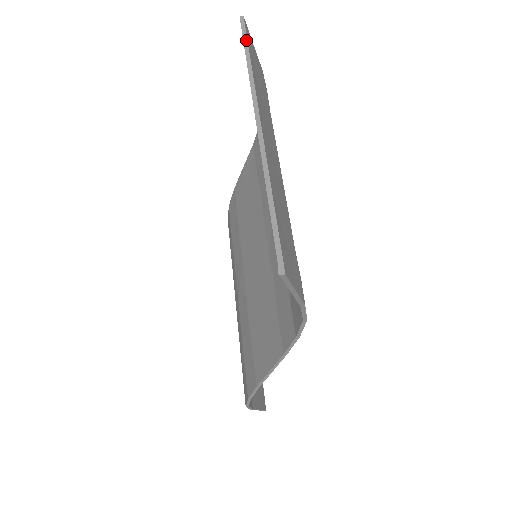
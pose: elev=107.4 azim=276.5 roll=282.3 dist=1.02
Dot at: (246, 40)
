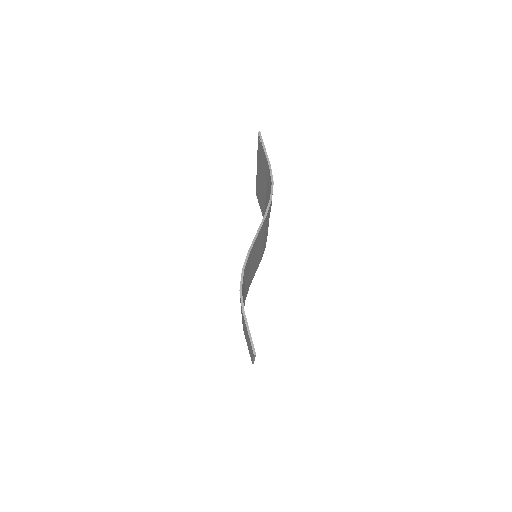
Dot at: occluded
